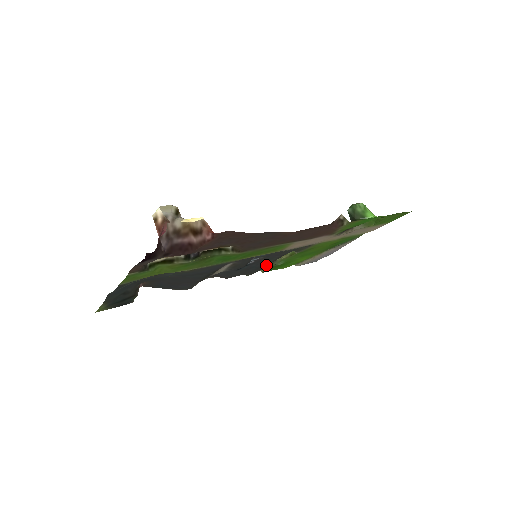
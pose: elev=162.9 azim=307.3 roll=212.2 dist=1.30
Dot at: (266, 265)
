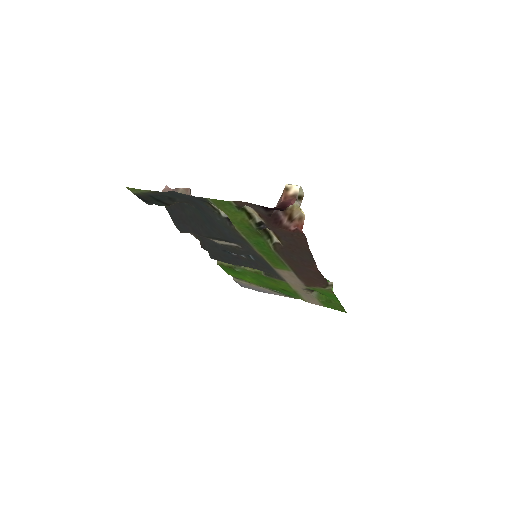
Dot at: (235, 263)
